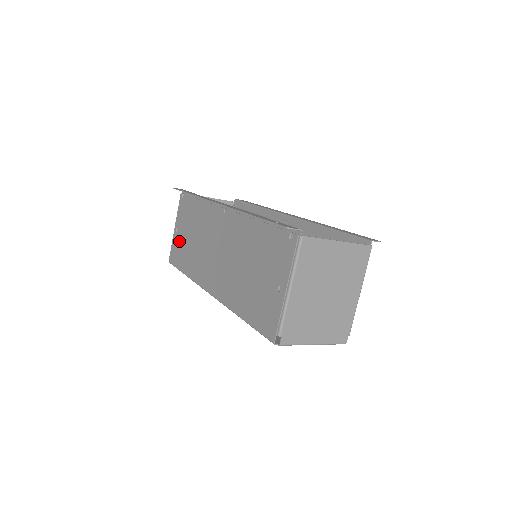
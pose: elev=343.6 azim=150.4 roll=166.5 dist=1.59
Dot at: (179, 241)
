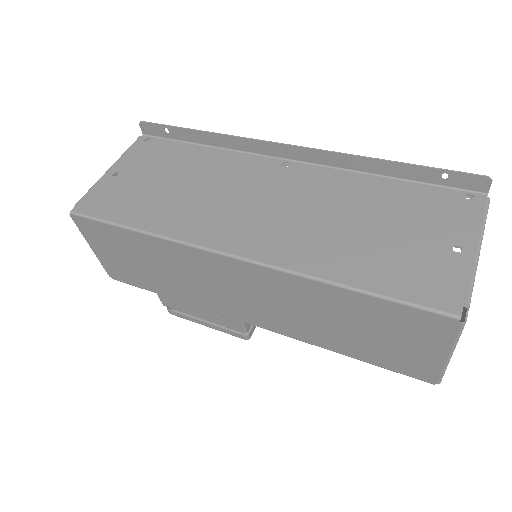
Dot at: (123, 186)
